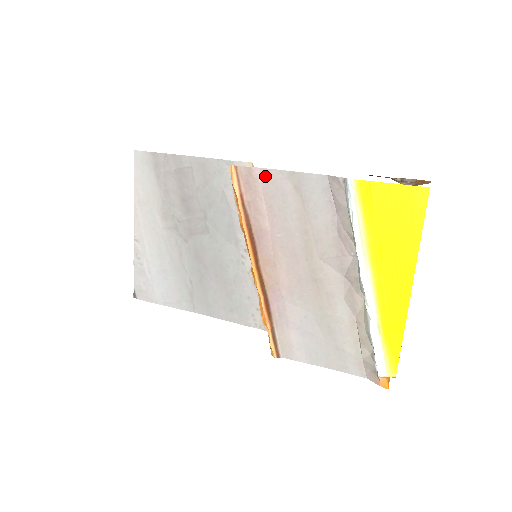
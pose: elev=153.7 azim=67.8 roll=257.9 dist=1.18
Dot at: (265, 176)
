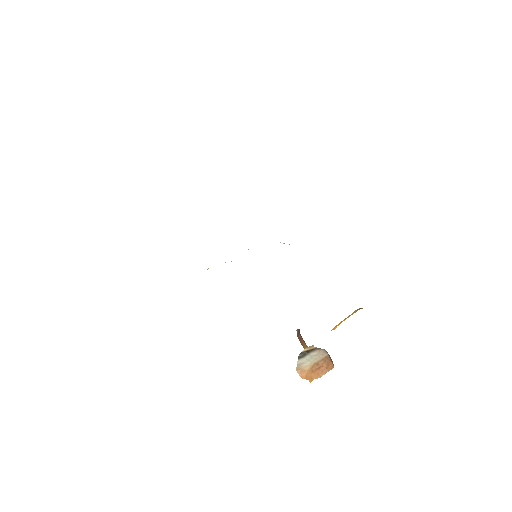
Dot at: occluded
